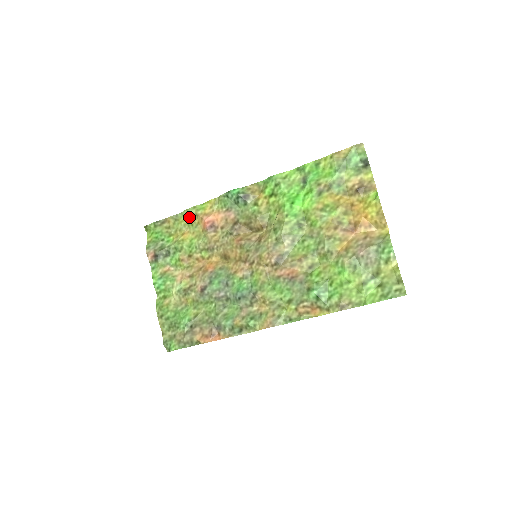
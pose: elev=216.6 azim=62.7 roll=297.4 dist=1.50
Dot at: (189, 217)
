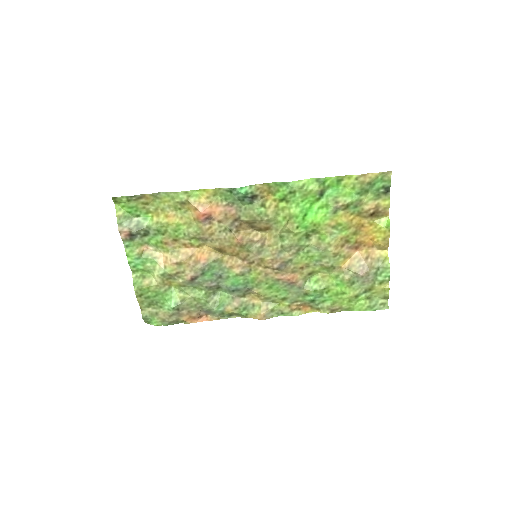
Dot at: (177, 201)
